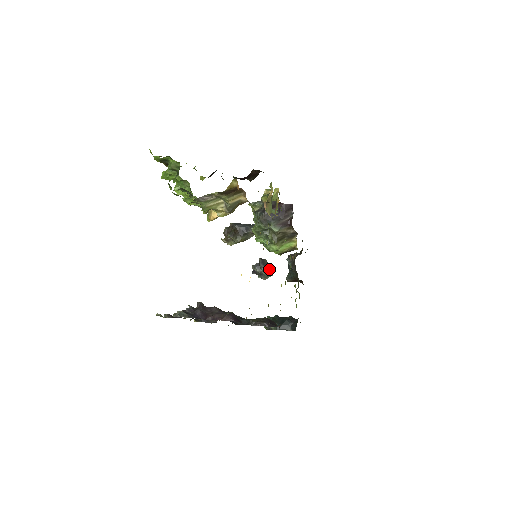
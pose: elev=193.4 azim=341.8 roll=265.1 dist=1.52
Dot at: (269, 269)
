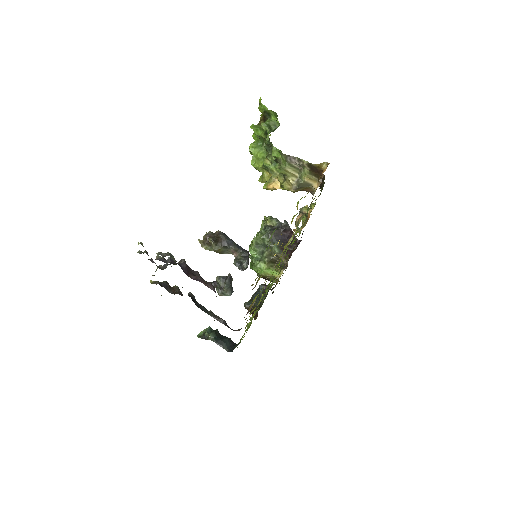
Dot at: (231, 288)
